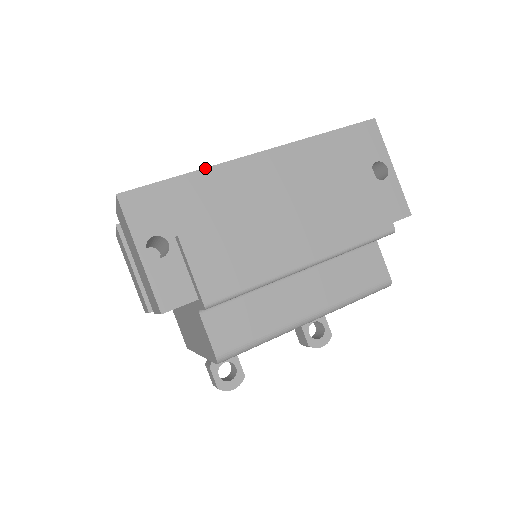
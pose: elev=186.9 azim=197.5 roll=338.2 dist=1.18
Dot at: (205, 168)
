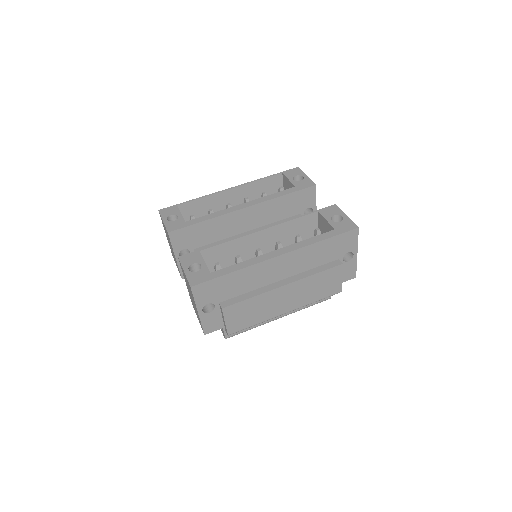
Dot at: (244, 268)
